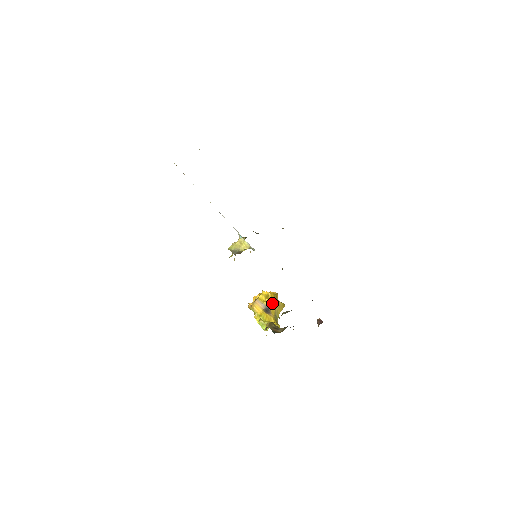
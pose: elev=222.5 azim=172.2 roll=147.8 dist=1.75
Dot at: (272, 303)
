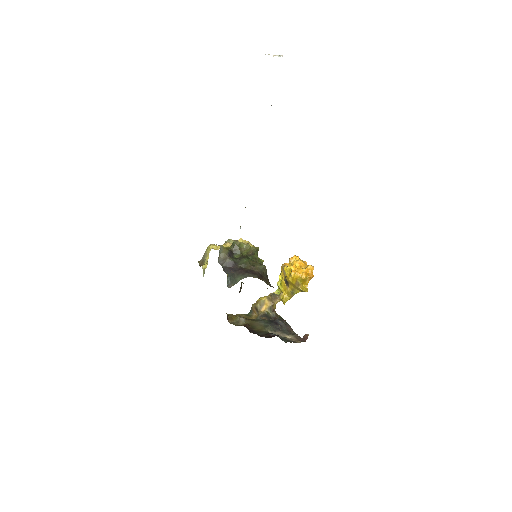
Dot at: (291, 282)
